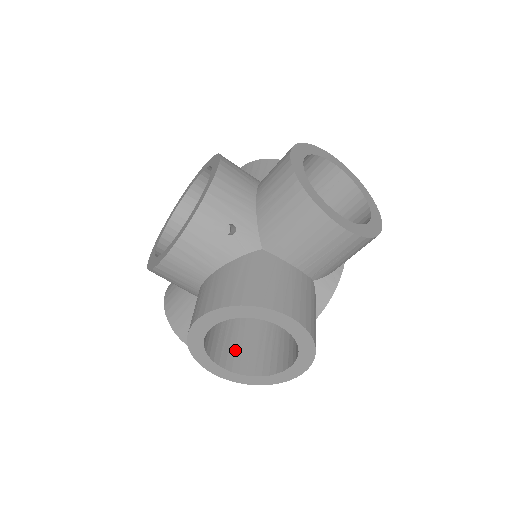
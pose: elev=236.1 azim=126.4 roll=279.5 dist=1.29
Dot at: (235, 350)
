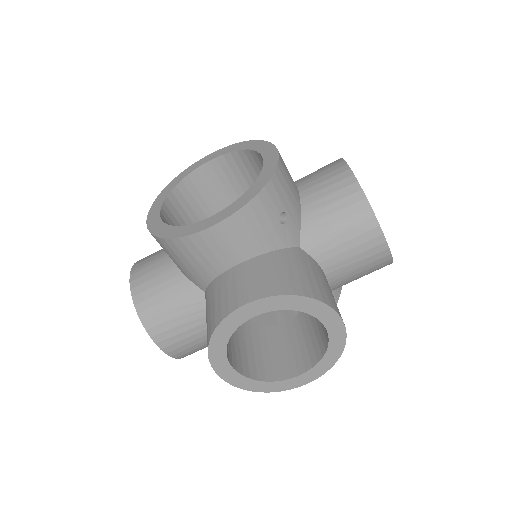
Dot at: (235, 350)
